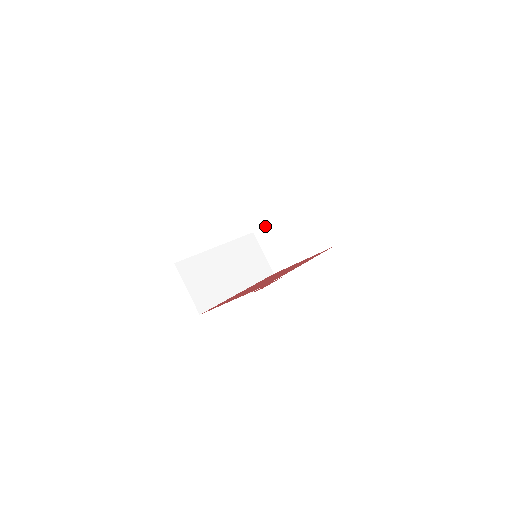
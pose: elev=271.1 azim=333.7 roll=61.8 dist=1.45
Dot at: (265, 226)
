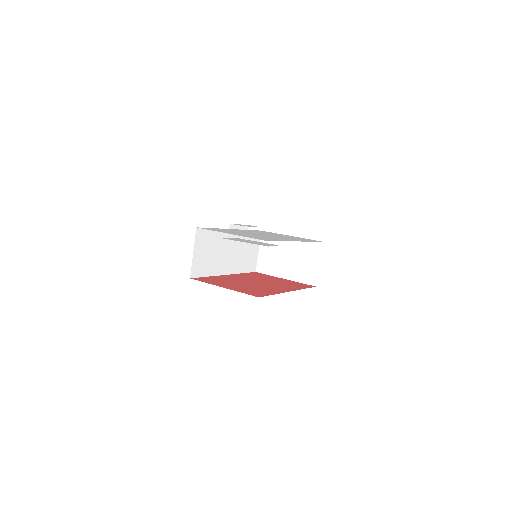
Dot at: occluded
